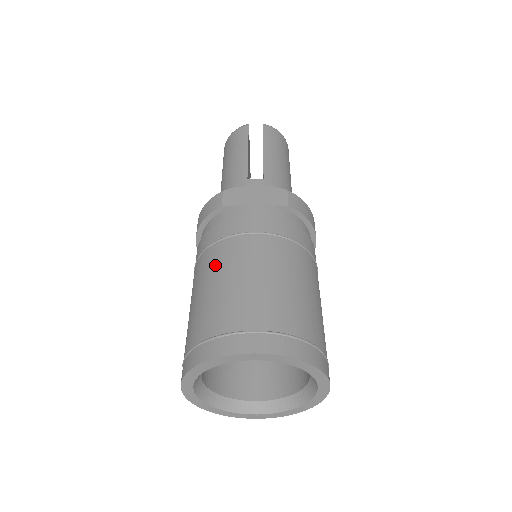
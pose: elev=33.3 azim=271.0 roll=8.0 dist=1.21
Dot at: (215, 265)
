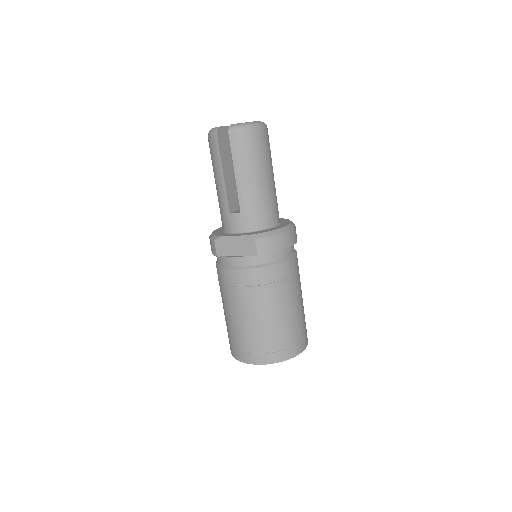
Dot at: (225, 302)
